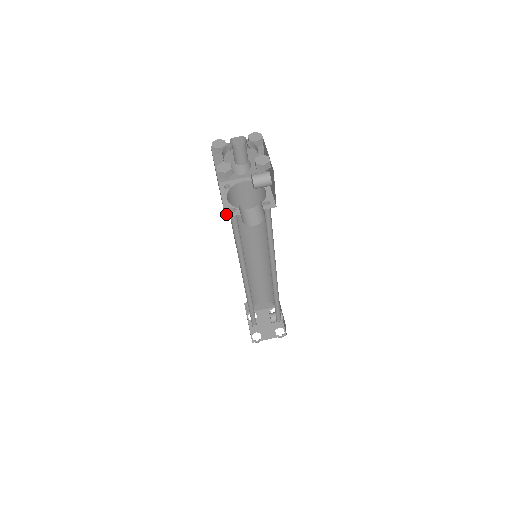
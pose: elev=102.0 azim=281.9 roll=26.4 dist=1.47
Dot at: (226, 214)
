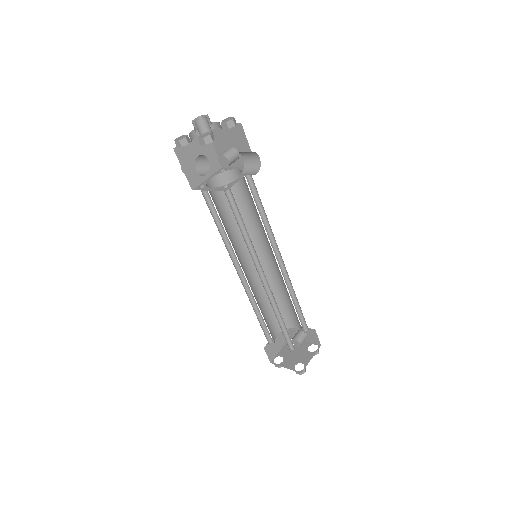
Dot at: (224, 190)
